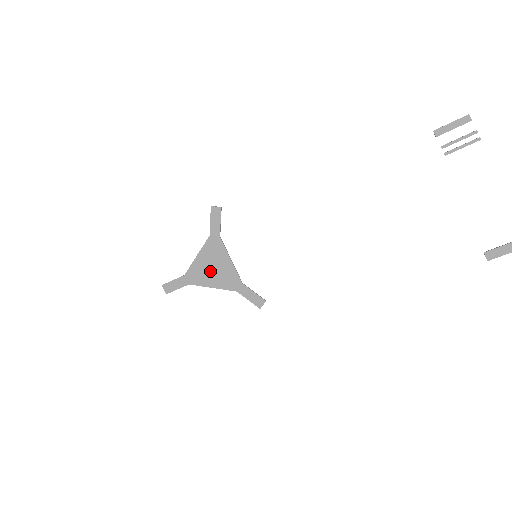
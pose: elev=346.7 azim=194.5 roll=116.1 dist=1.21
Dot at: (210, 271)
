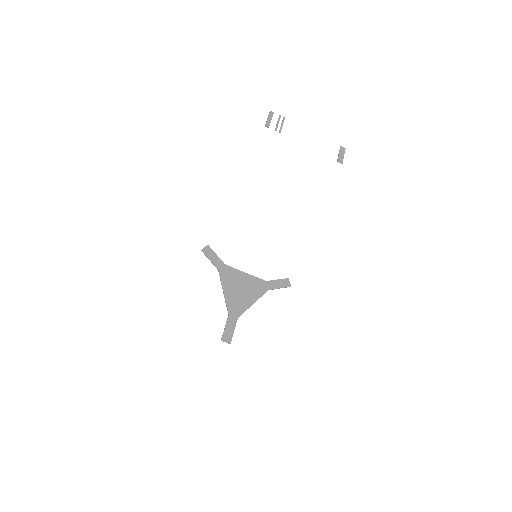
Dot at: (241, 294)
